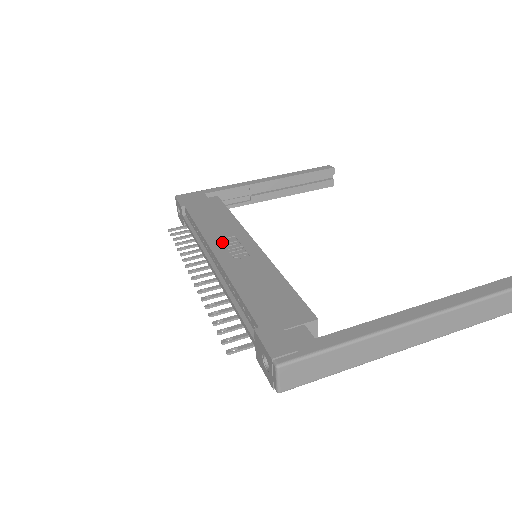
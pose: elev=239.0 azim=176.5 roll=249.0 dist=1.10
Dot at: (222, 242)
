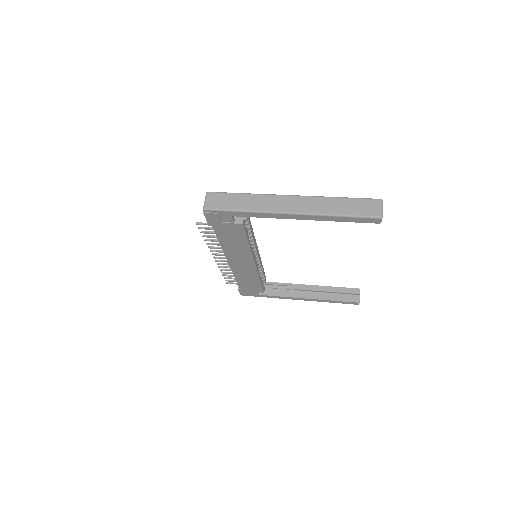
Dot at: occluded
